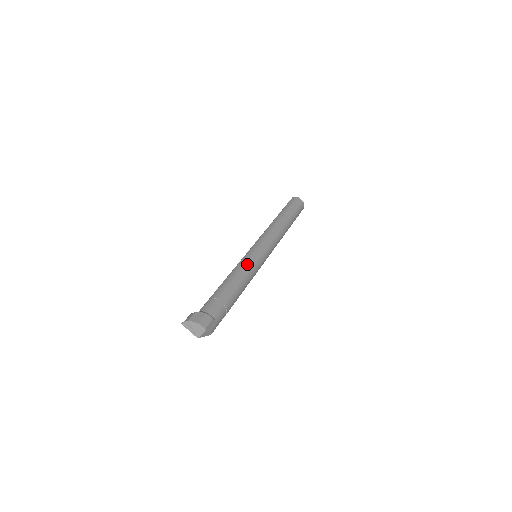
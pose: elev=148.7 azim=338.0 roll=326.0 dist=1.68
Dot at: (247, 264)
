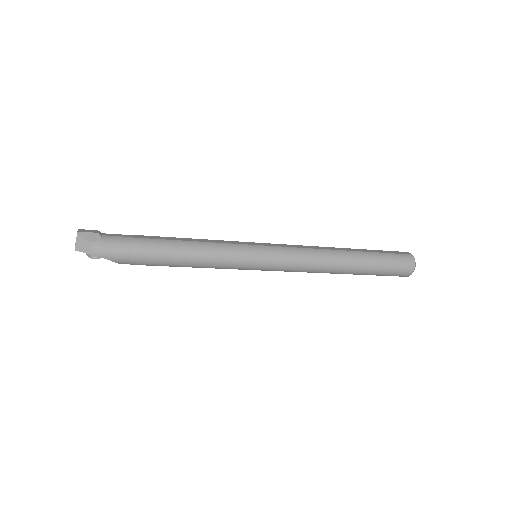
Dot at: (217, 240)
